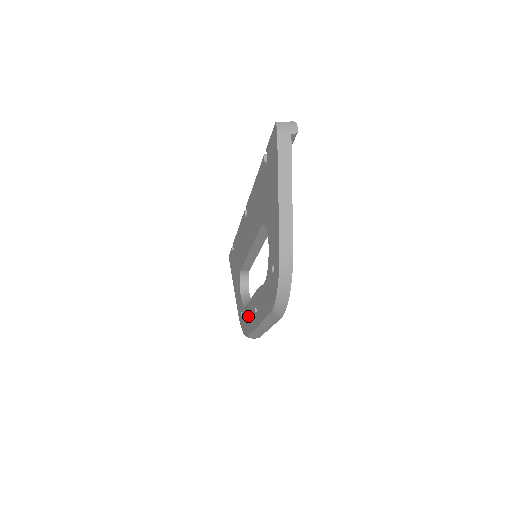
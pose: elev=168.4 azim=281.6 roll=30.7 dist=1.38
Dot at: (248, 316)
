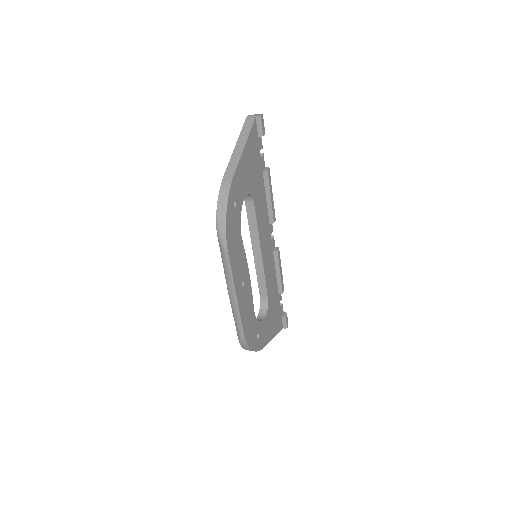
Dot at: occluded
